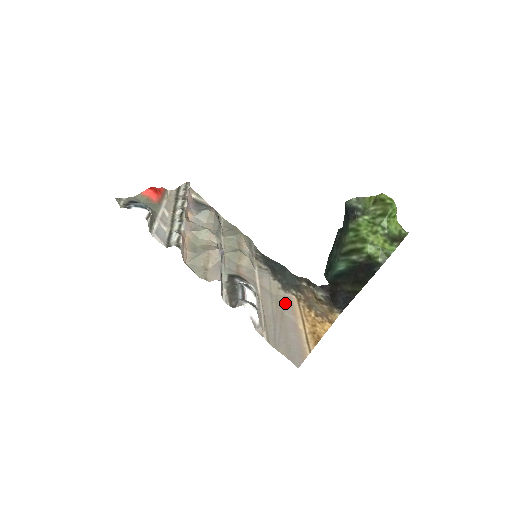
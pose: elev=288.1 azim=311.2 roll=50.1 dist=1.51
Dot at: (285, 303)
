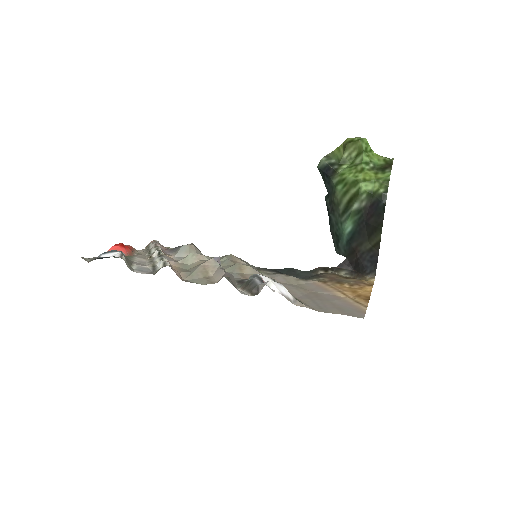
Dot at: (311, 287)
